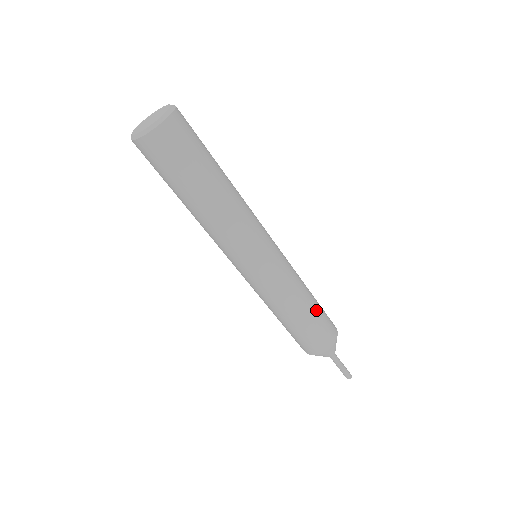
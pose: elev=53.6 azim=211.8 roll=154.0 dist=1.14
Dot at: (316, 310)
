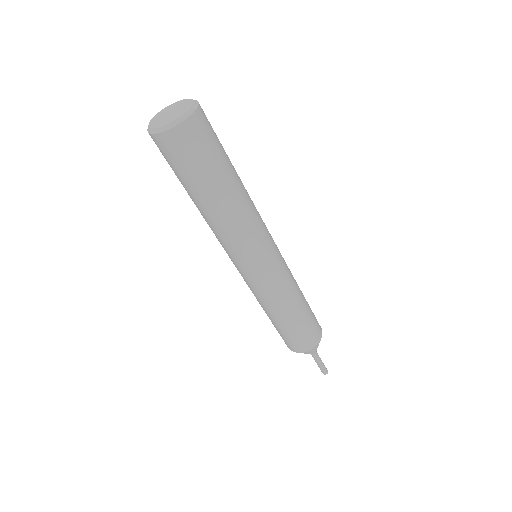
Dot at: (302, 318)
